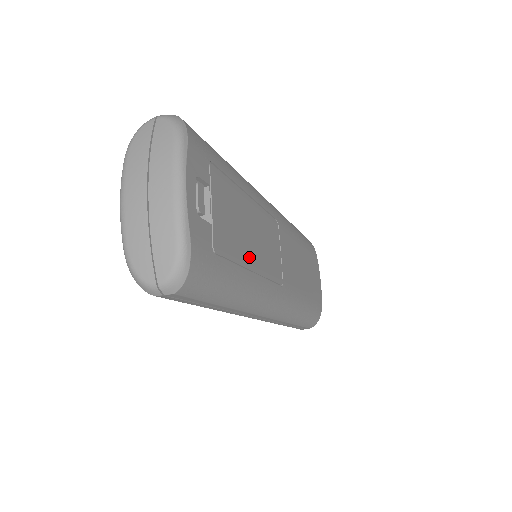
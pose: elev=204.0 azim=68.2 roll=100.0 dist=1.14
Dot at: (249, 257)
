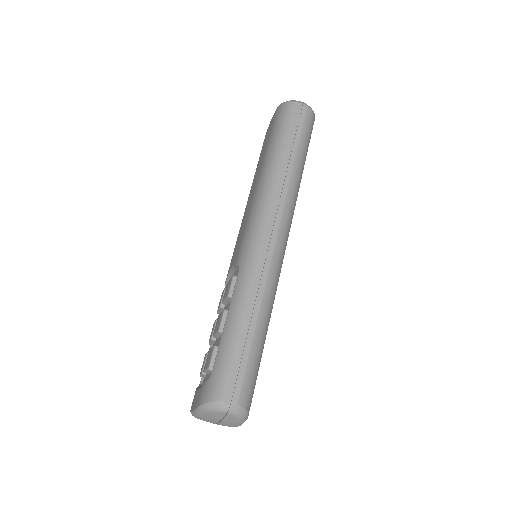
Dot at: occluded
